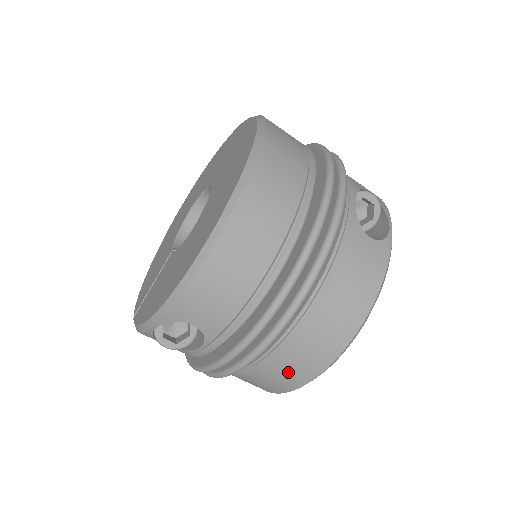
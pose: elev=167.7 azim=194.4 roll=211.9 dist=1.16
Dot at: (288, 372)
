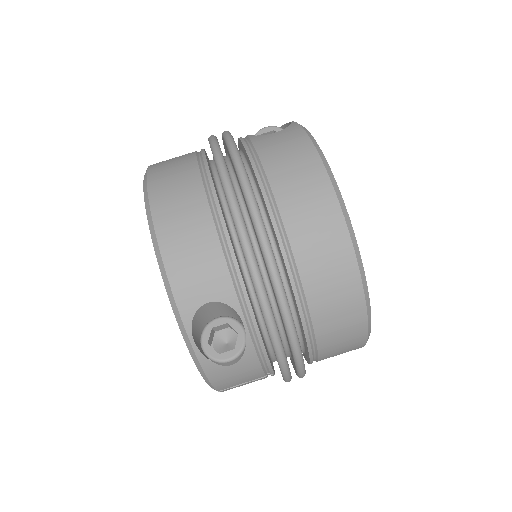
Dot at: (327, 267)
